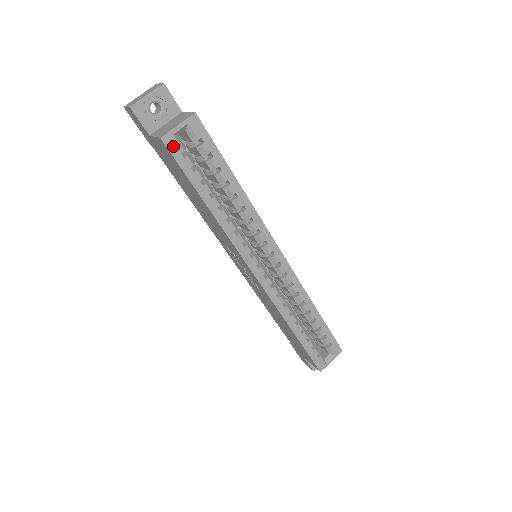
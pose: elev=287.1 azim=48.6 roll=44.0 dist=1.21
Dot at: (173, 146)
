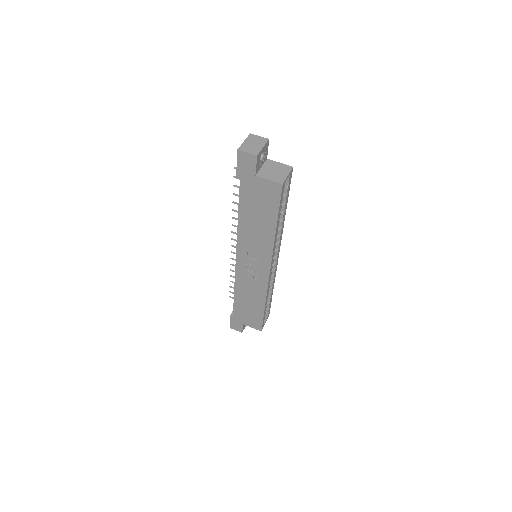
Dot at: (283, 189)
